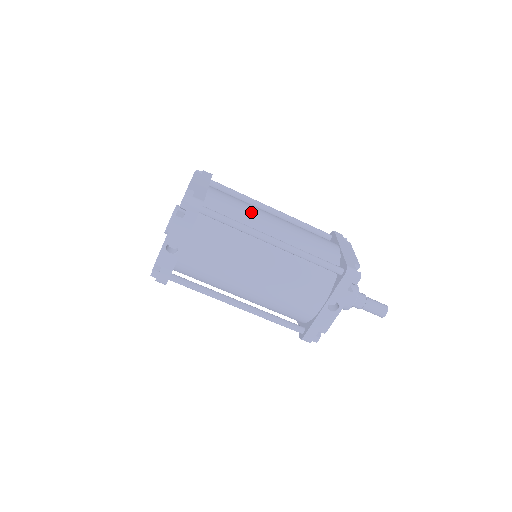
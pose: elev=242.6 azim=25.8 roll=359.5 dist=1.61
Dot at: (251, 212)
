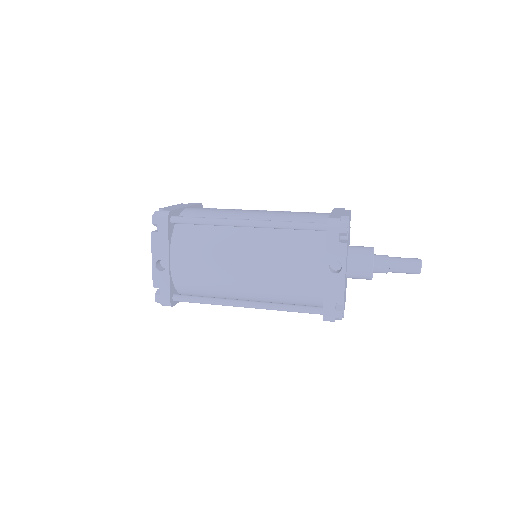
Dot at: (228, 211)
